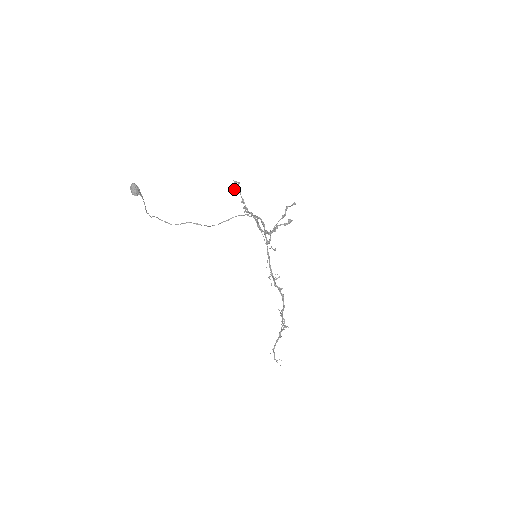
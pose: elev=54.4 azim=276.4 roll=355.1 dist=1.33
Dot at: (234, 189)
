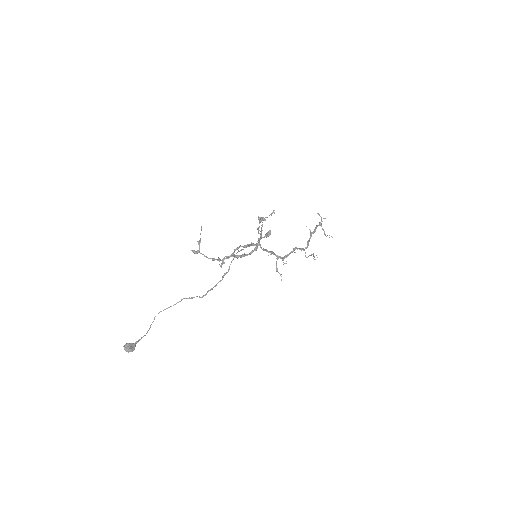
Dot at: (198, 252)
